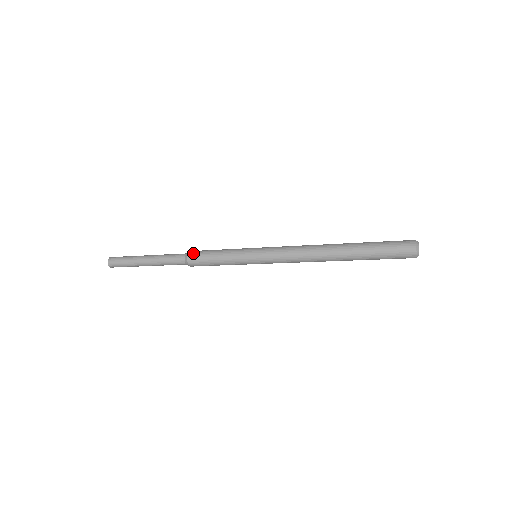
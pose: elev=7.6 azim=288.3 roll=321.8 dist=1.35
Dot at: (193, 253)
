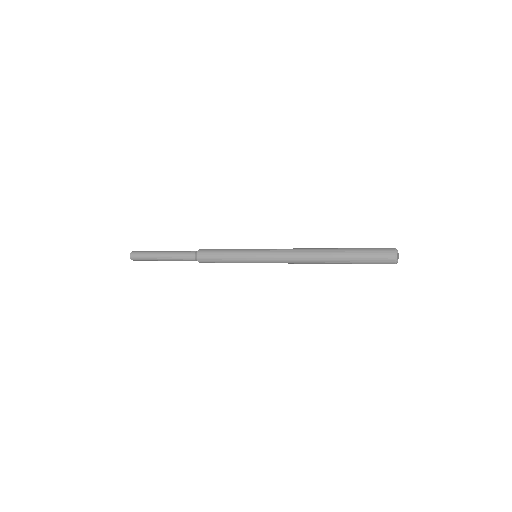
Dot at: (201, 257)
